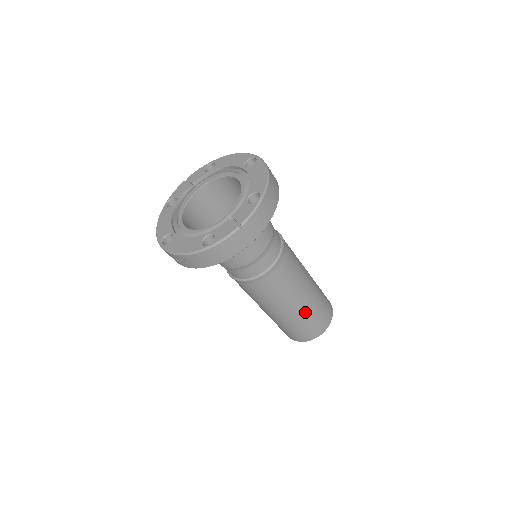
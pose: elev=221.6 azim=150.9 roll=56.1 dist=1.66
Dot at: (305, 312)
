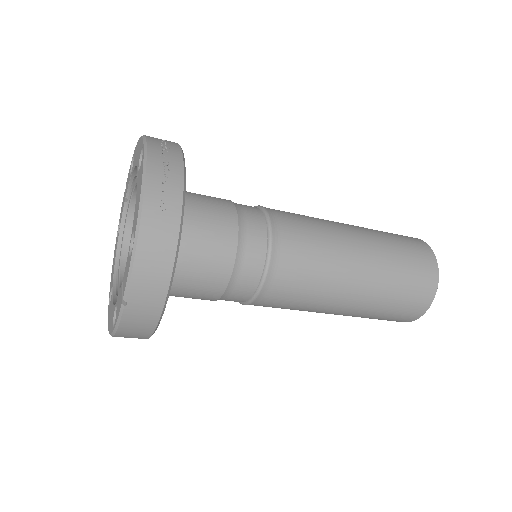
Dot at: (371, 303)
